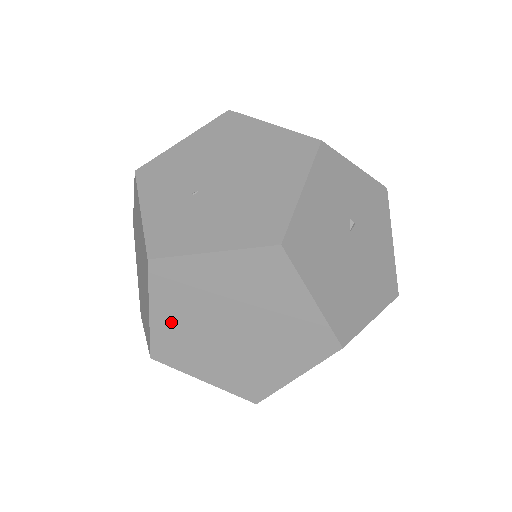
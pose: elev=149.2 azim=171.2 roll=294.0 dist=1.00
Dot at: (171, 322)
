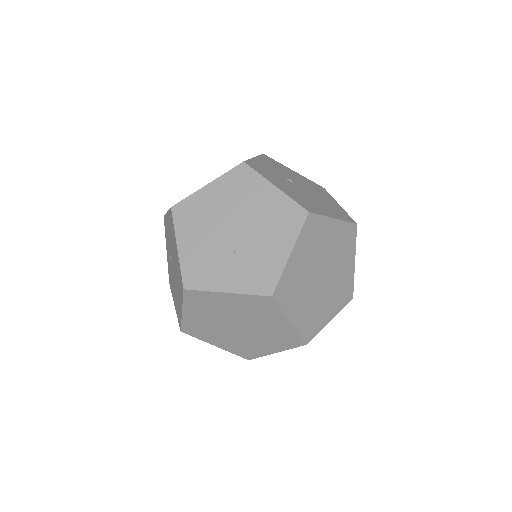
Dot at: (301, 312)
